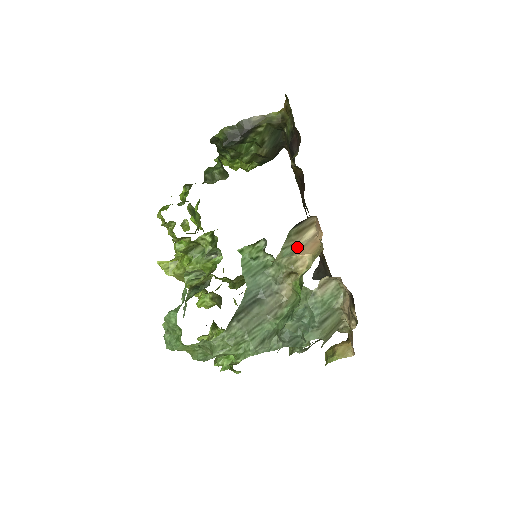
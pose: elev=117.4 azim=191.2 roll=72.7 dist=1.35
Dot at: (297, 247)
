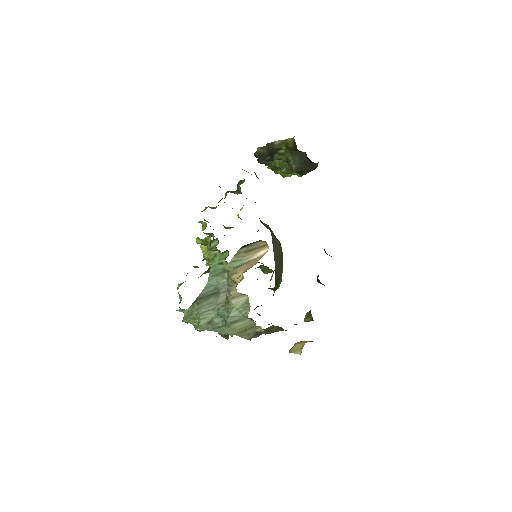
Dot at: (247, 262)
